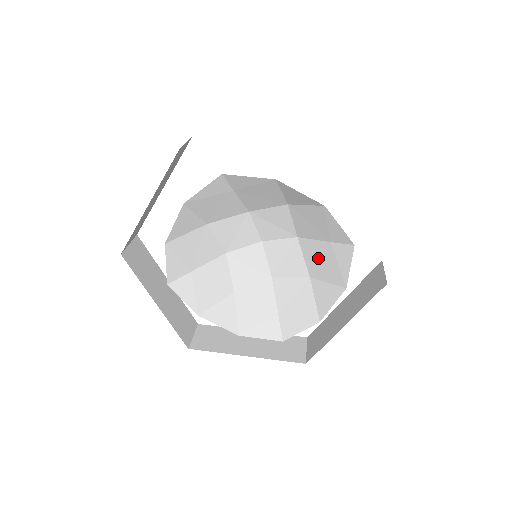
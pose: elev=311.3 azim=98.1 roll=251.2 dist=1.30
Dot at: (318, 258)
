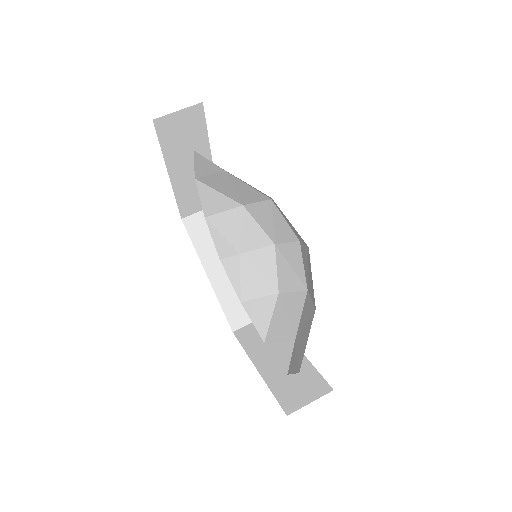
Dot at: occluded
